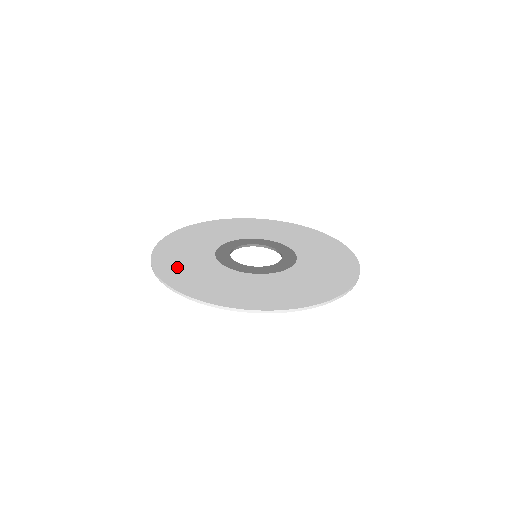
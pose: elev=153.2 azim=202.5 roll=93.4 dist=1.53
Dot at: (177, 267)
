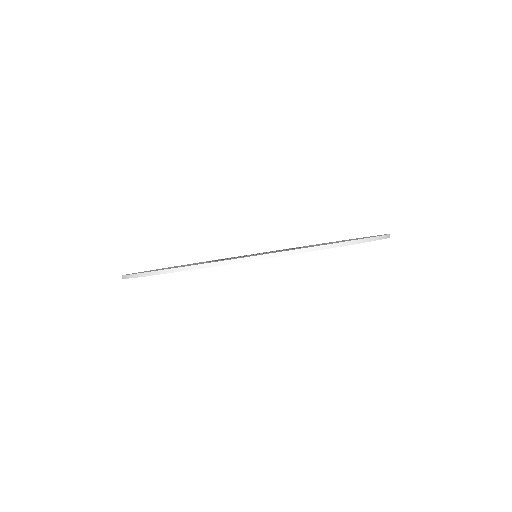
Dot at: (153, 270)
